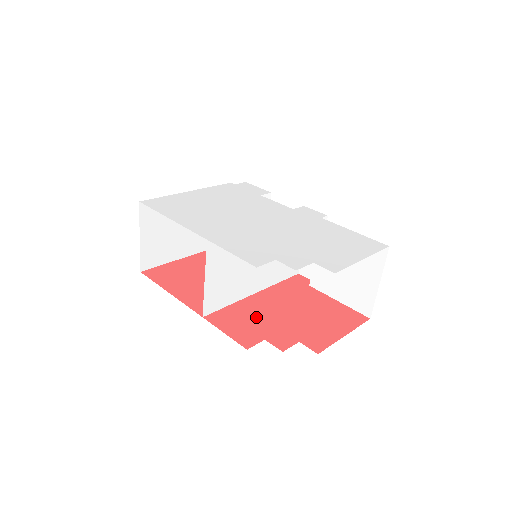
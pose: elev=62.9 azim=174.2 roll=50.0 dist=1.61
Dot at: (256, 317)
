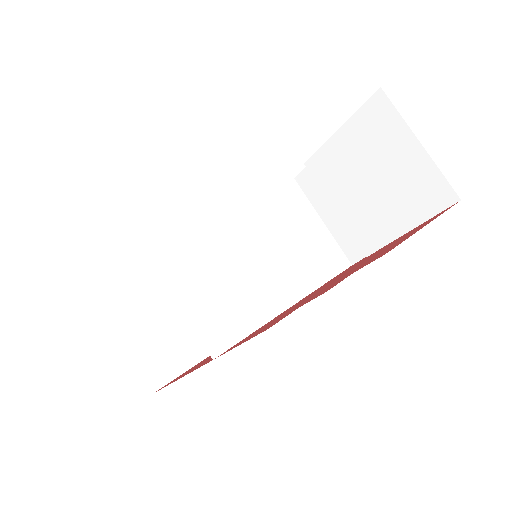
Dot at: (289, 310)
